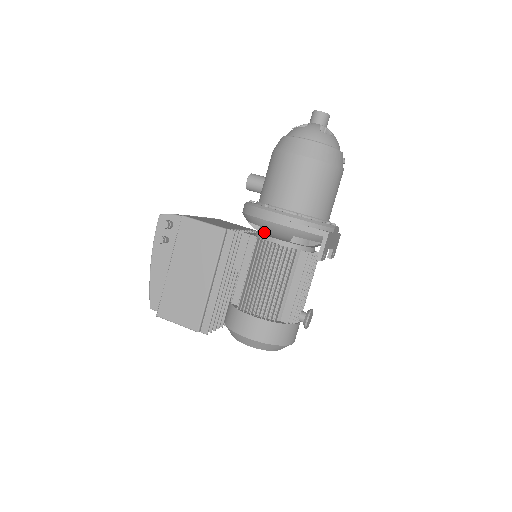
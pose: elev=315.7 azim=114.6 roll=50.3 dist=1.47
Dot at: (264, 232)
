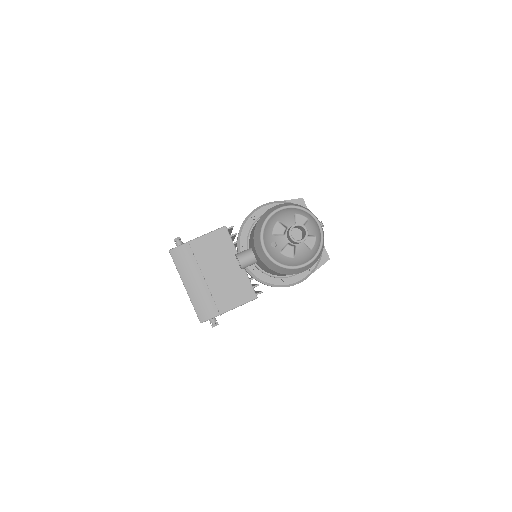
Dot at: occluded
